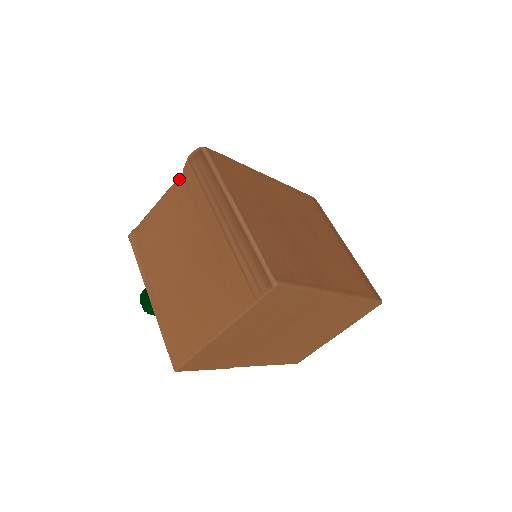
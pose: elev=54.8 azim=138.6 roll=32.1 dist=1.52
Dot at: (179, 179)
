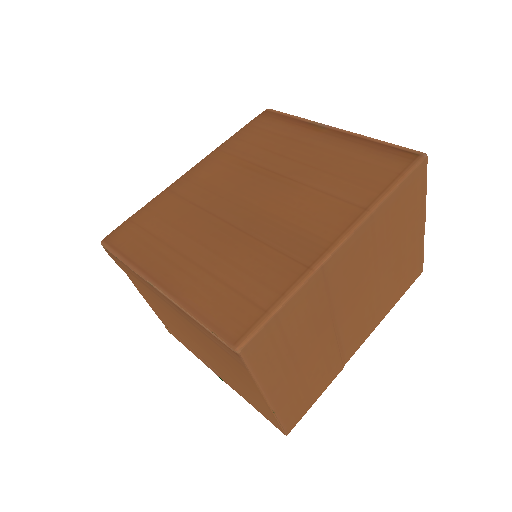
Dot at: occluded
